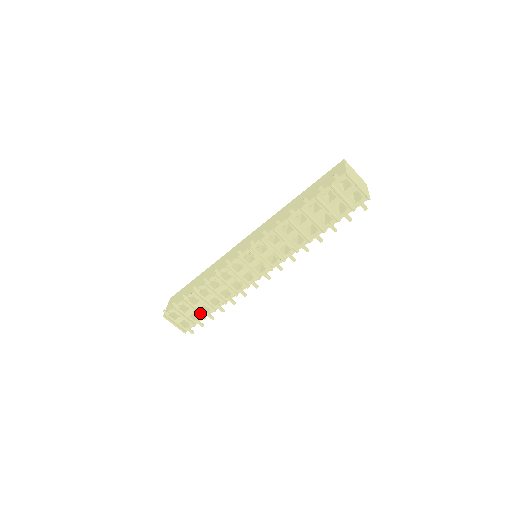
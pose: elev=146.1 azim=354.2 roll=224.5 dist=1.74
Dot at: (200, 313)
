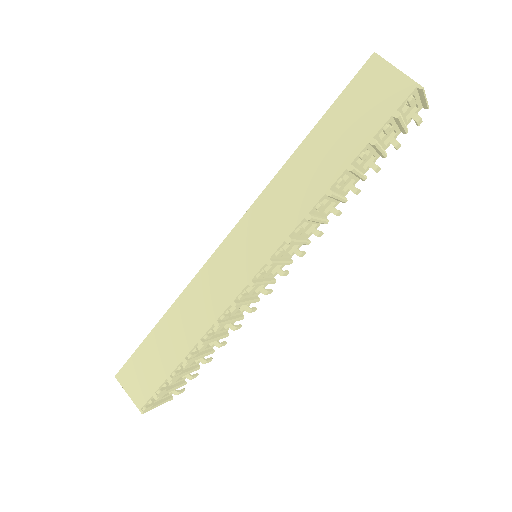
Dot at: (192, 368)
